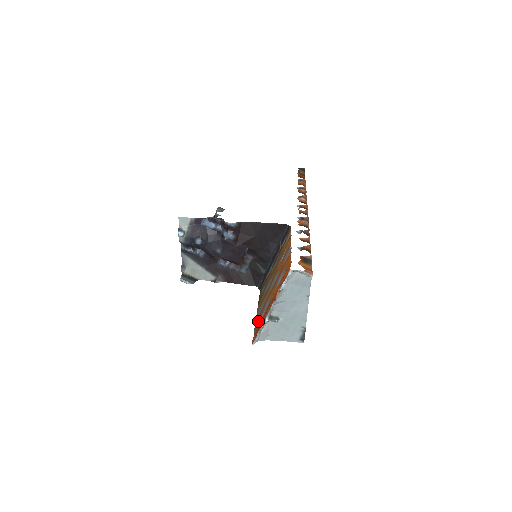
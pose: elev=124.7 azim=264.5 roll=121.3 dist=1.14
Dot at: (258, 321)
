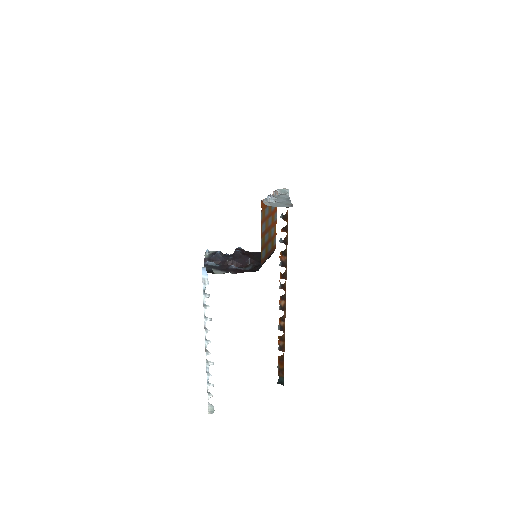
Dot at: (263, 215)
